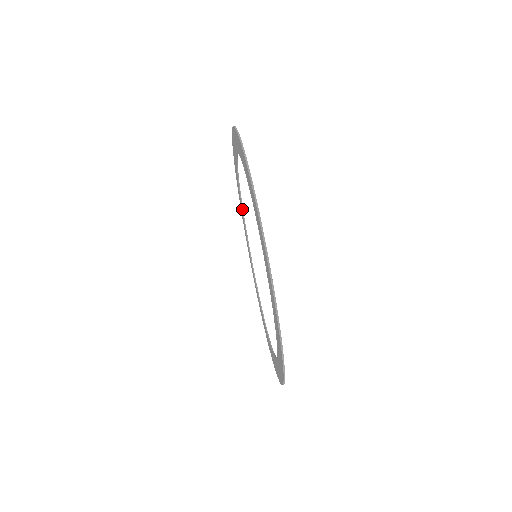
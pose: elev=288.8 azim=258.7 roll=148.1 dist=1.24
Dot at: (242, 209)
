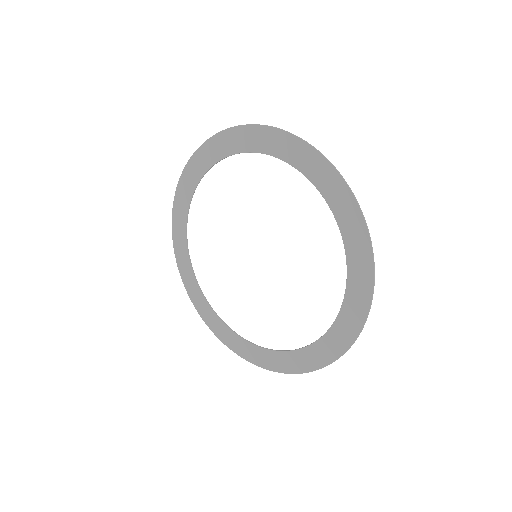
Dot at: (186, 240)
